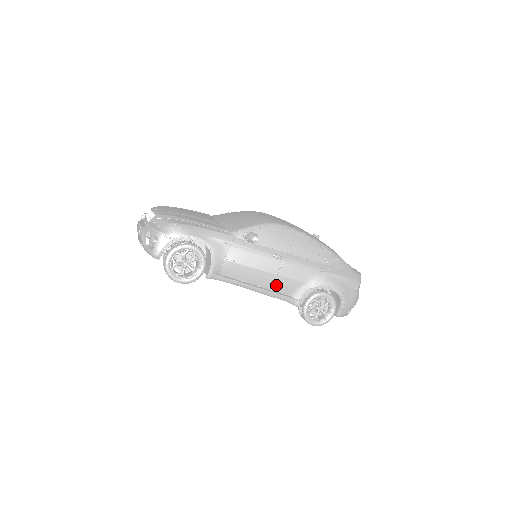
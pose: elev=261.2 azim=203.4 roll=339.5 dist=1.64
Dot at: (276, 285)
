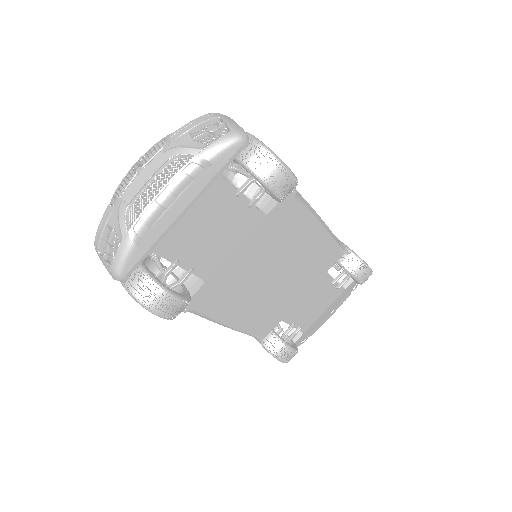
Dot at: occluded
